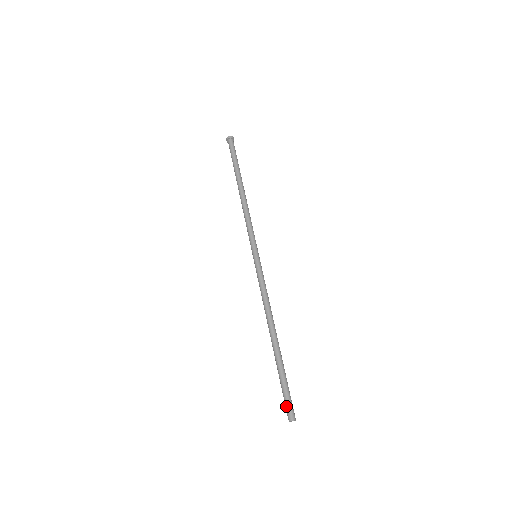
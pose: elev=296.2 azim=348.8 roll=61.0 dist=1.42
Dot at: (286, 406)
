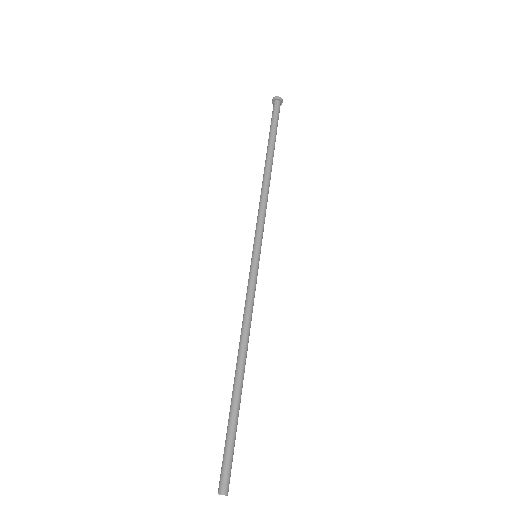
Dot at: (221, 471)
